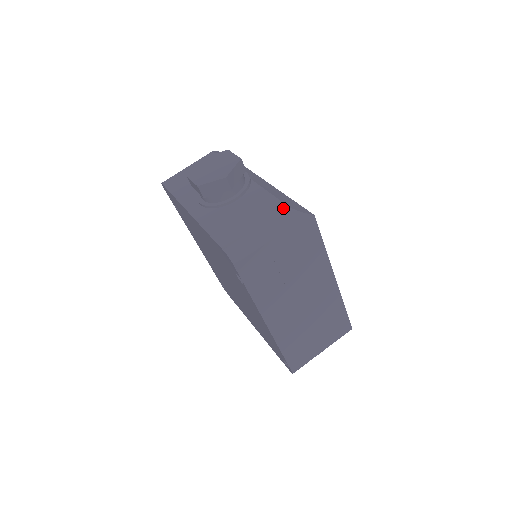
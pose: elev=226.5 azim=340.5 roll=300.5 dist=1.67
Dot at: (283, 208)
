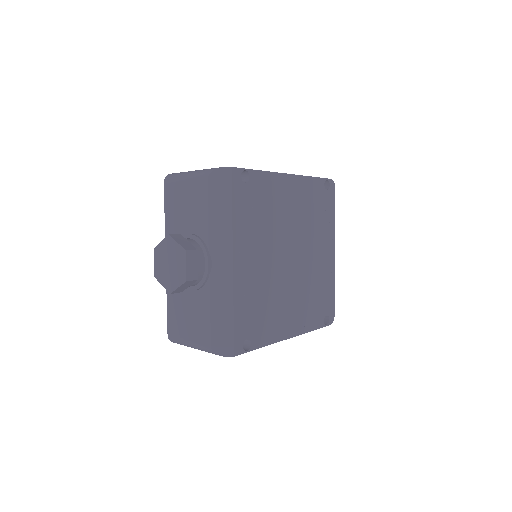
Dot at: (207, 344)
